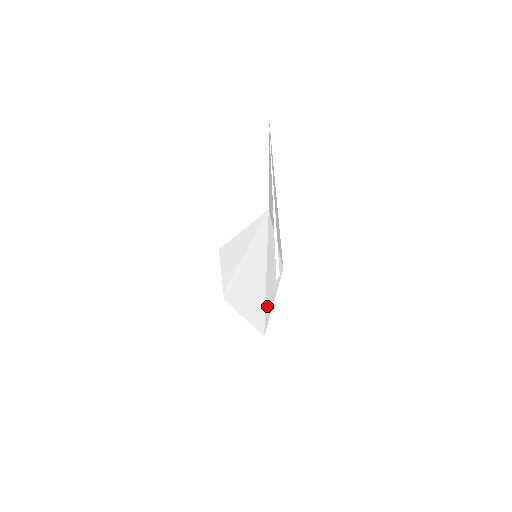
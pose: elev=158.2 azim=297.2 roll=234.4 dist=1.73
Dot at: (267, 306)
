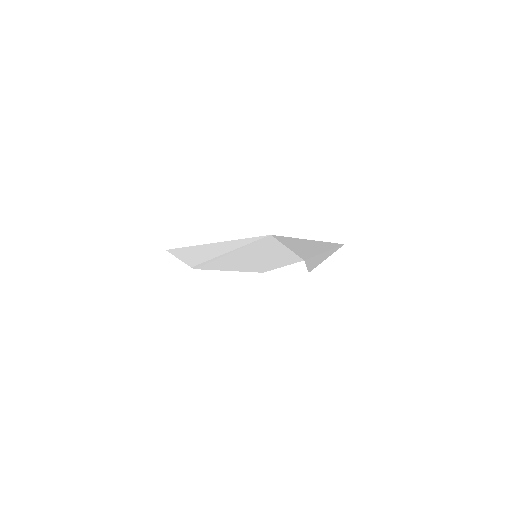
Dot at: (269, 266)
